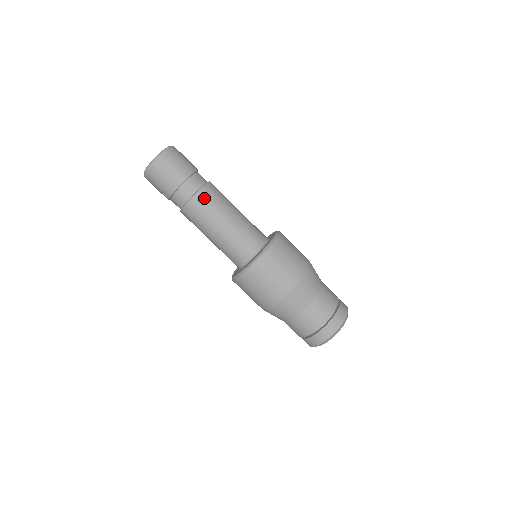
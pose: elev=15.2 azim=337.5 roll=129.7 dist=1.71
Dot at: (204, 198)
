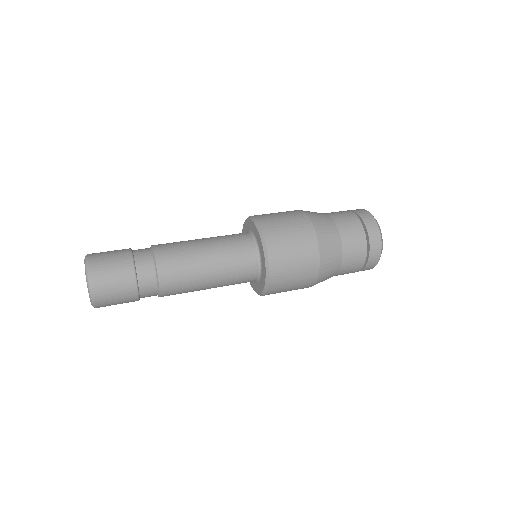
Dot at: (164, 249)
